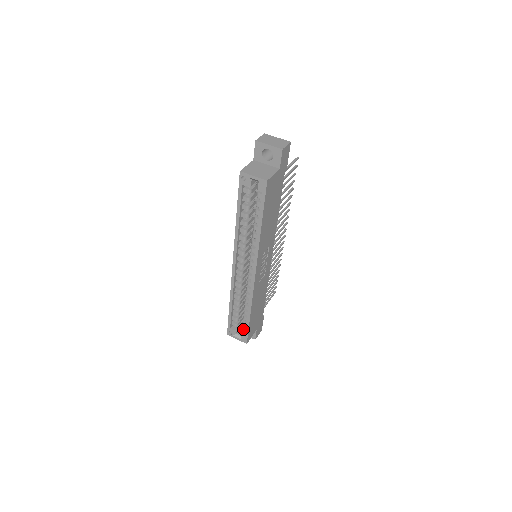
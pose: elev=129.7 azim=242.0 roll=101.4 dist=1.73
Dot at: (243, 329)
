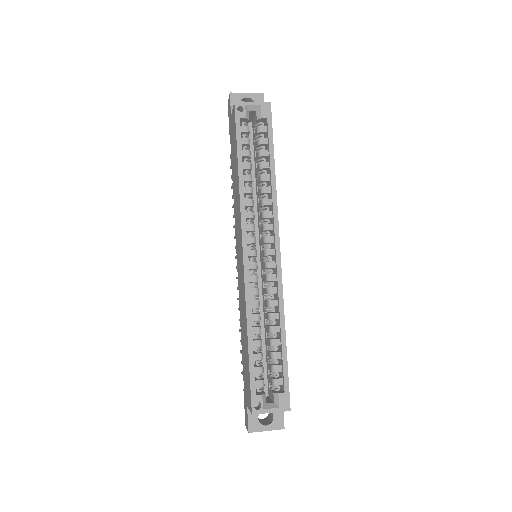
Dot at: (276, 383)
